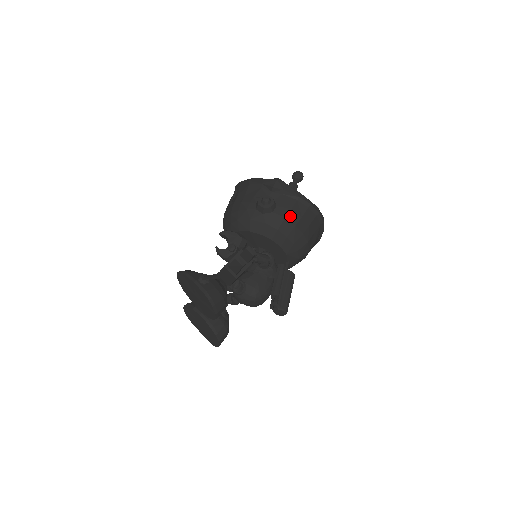
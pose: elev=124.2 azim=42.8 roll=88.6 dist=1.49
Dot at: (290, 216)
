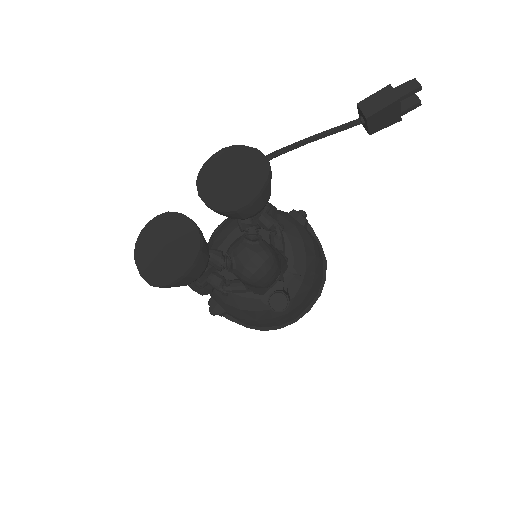
Dot at: (315, 244)
